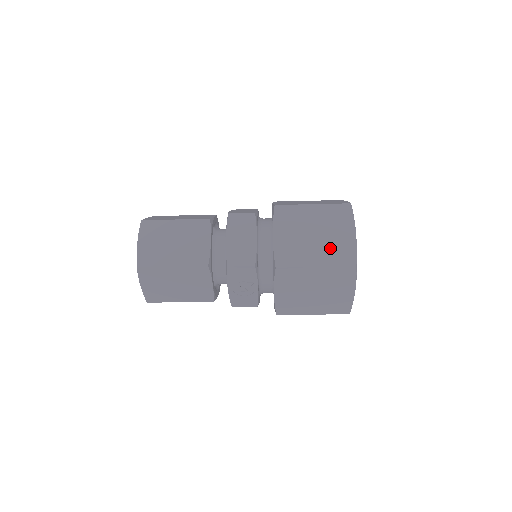
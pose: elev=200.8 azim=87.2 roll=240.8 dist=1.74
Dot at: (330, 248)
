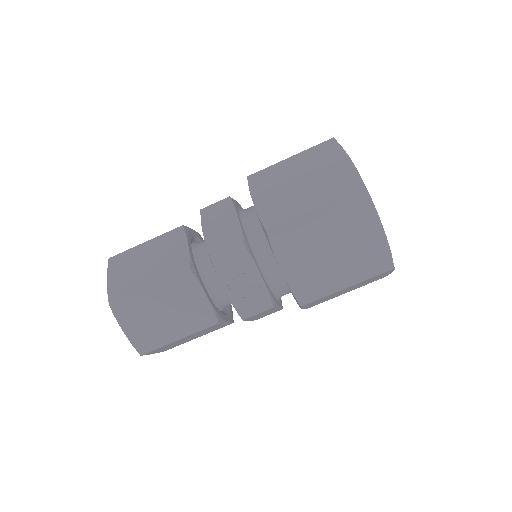
Dot at: (325, 185)
